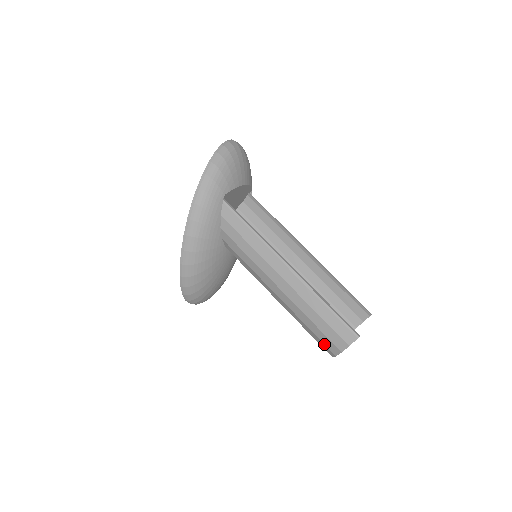
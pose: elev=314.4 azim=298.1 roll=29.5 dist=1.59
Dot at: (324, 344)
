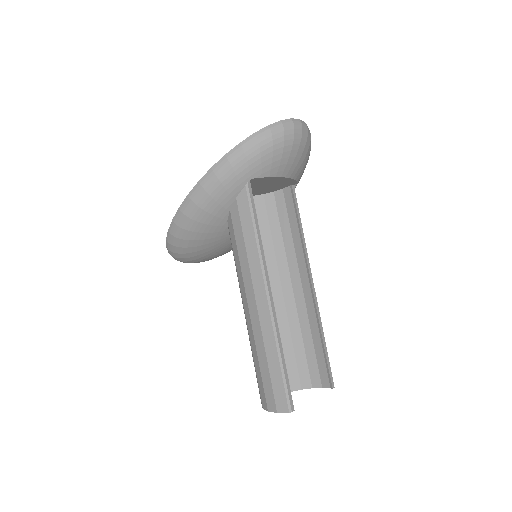
Dot at: (259, 390)
